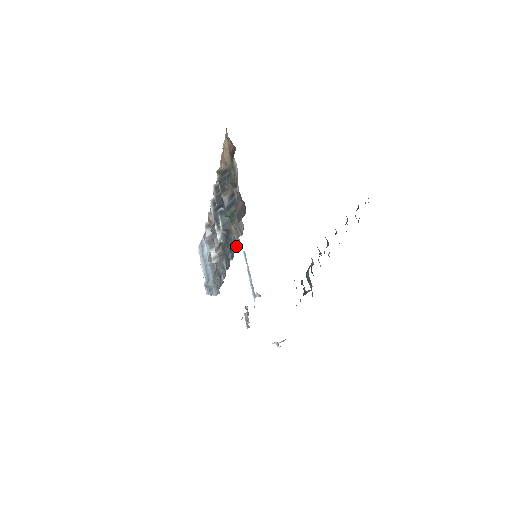
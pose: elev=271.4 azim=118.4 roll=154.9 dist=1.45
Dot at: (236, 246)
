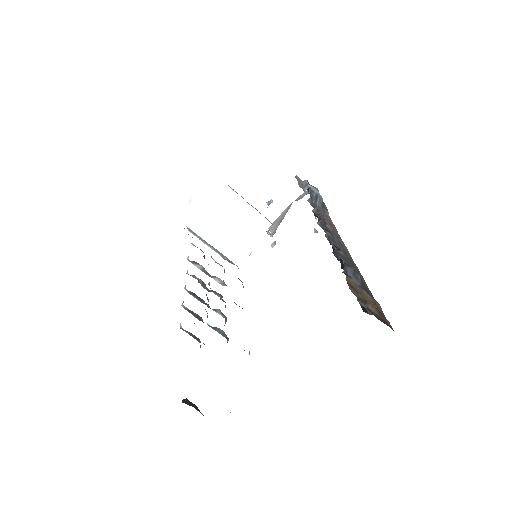
Dot at: occluded
